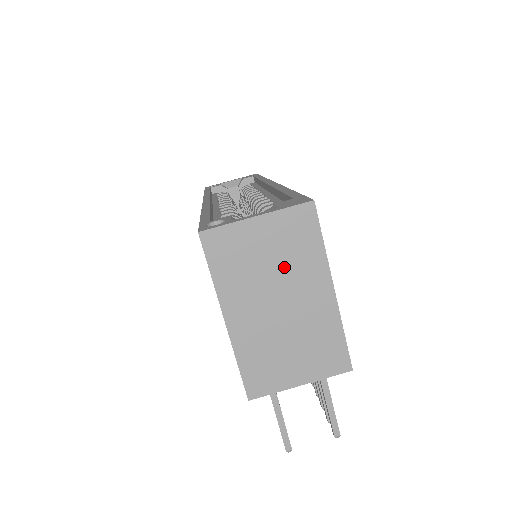
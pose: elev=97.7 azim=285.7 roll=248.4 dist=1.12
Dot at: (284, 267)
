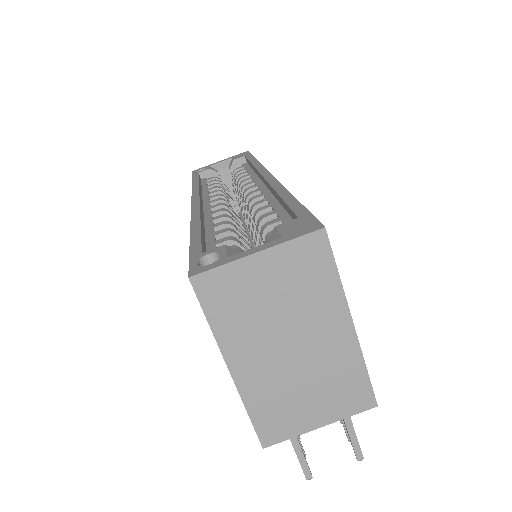
Dot at: (294, 306)
